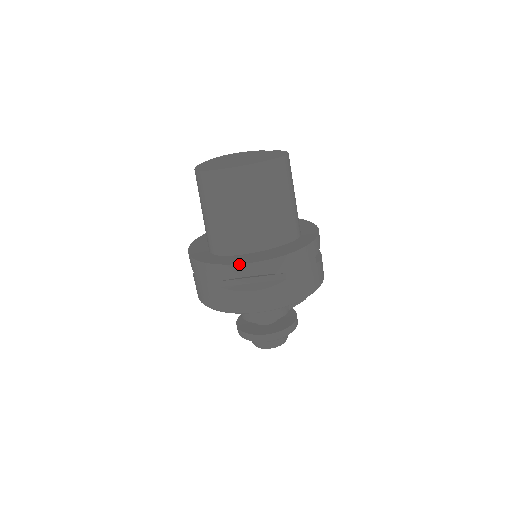
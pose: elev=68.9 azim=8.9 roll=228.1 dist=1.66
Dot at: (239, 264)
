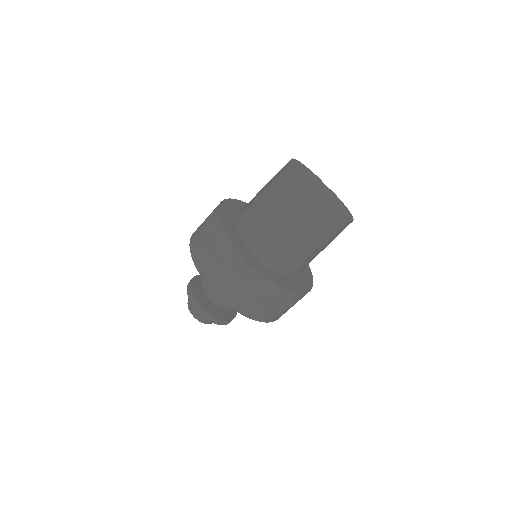
Dot at: (284, 289)
